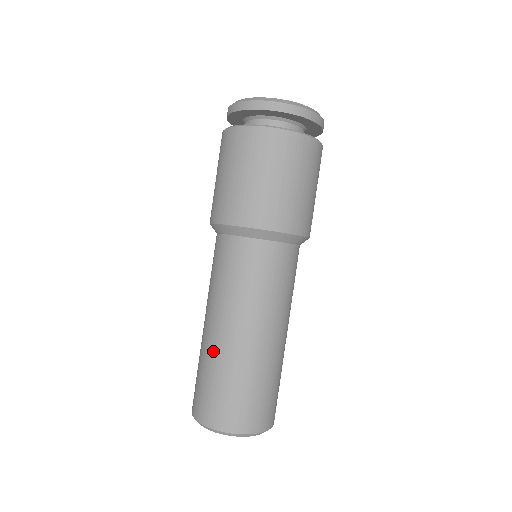
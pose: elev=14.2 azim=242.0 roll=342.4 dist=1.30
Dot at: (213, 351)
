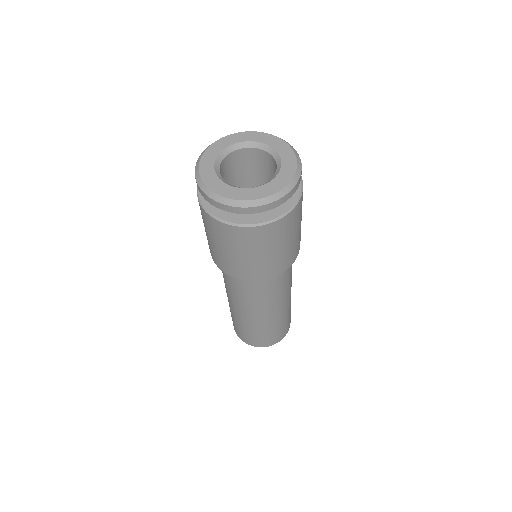
Dot at: (230, 307)
